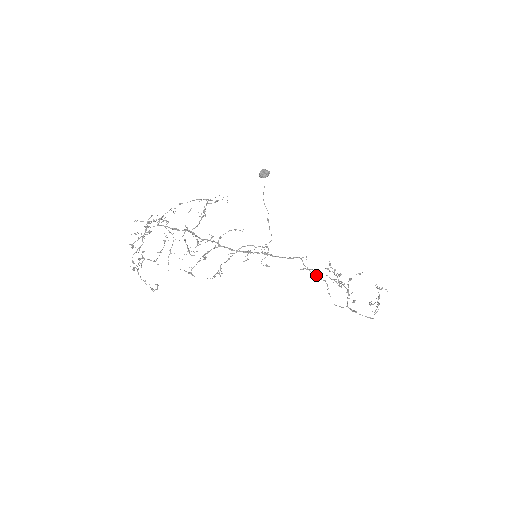
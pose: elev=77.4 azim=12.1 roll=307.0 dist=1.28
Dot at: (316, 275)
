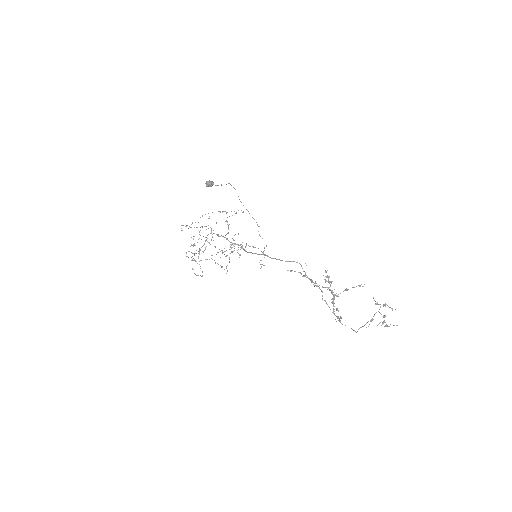
Dot at: (310, 280)
